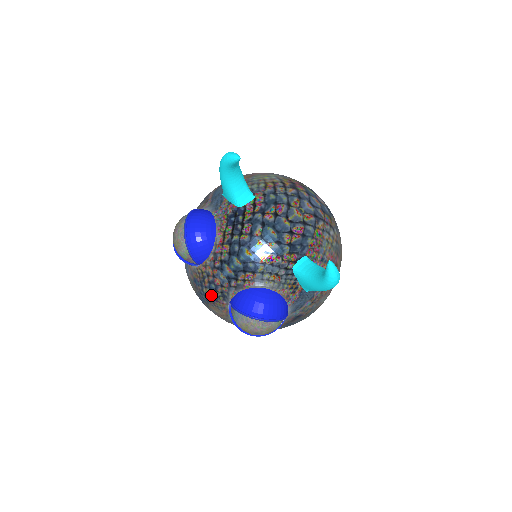
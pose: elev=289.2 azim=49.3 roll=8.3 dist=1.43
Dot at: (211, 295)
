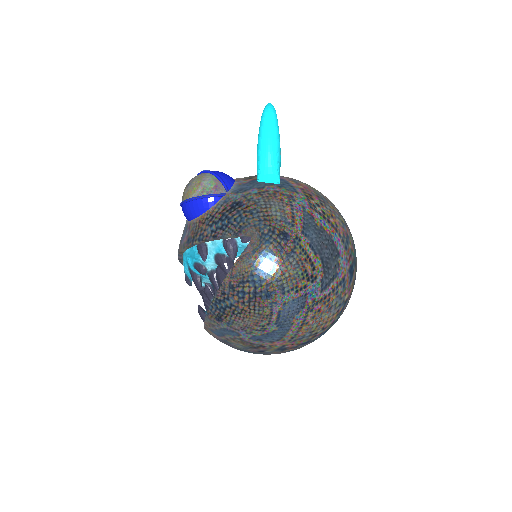
Dot at: occluded
